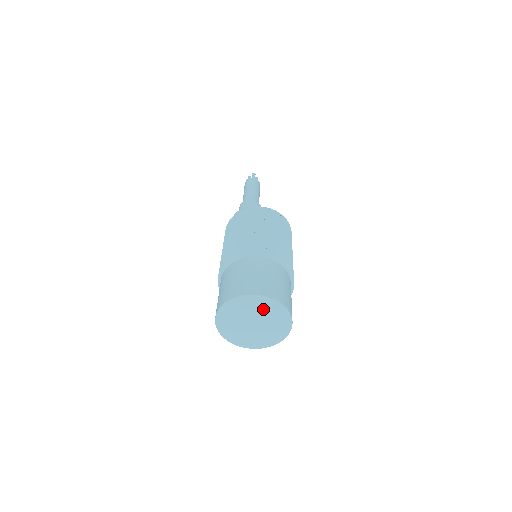
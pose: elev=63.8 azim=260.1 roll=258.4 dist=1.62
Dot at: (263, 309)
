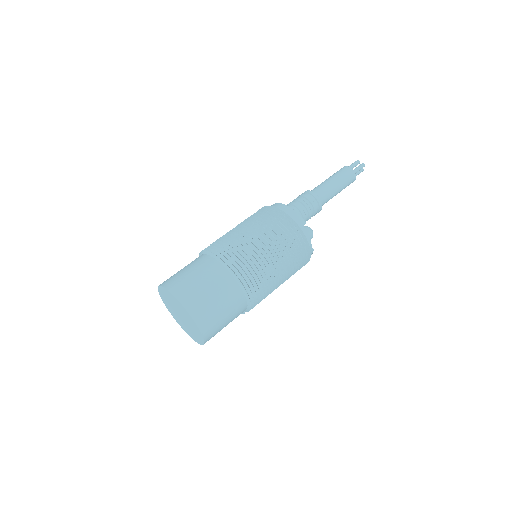
Dot at: (191, 323)
